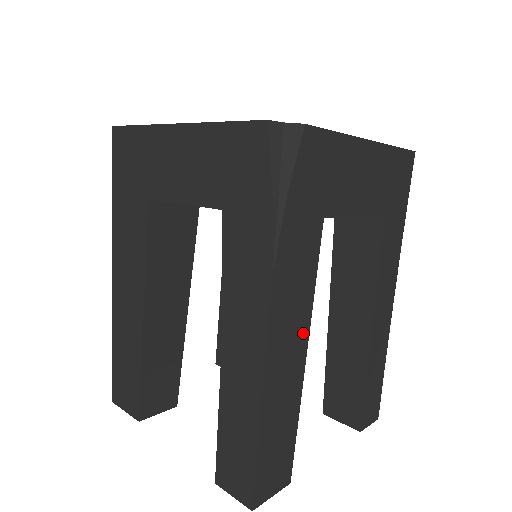
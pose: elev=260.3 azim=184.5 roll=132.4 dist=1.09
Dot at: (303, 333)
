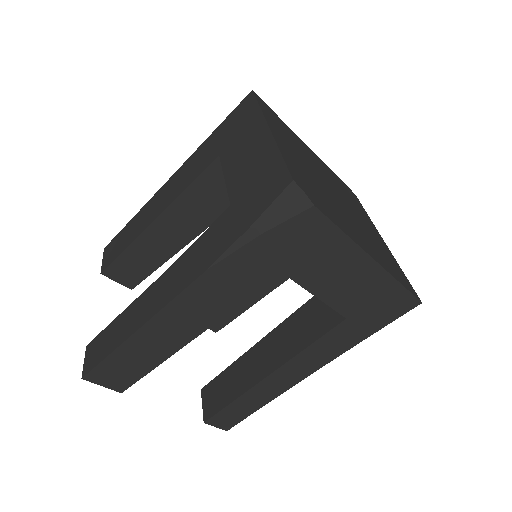
Dot at: (204, 323)
